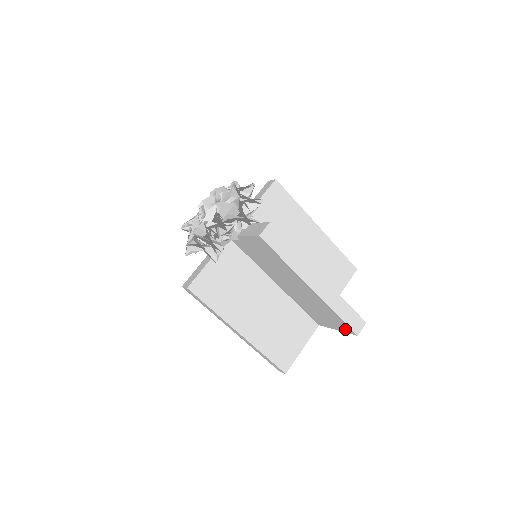
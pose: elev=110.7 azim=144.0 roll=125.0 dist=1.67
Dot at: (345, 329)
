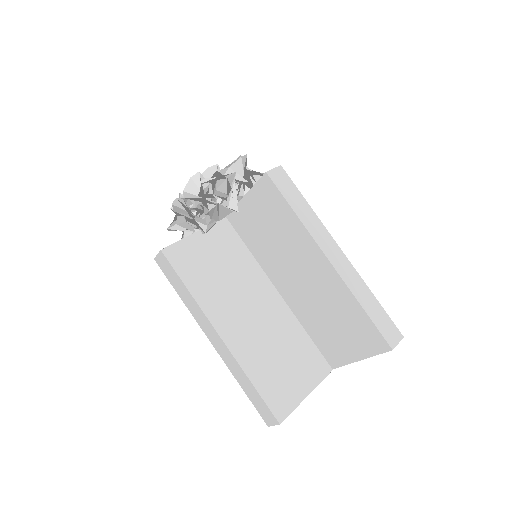
Dot at: (373, 345)
